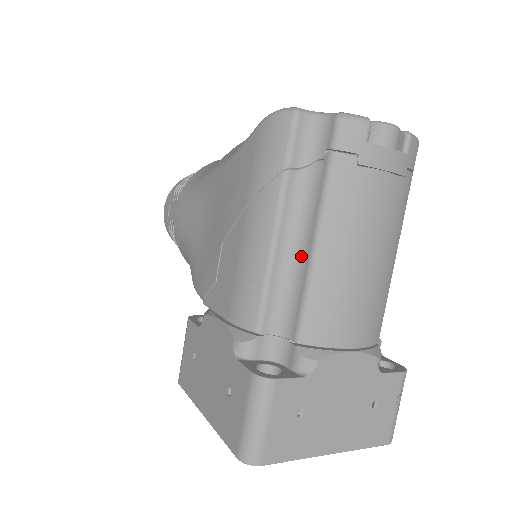
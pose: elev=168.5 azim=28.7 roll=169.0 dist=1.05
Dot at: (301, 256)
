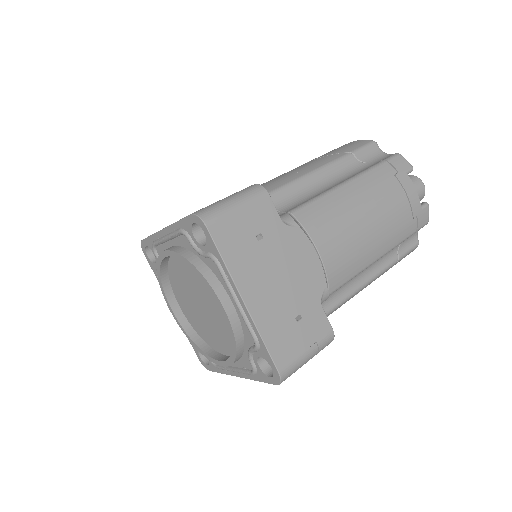
Dot at: (328, 187)
